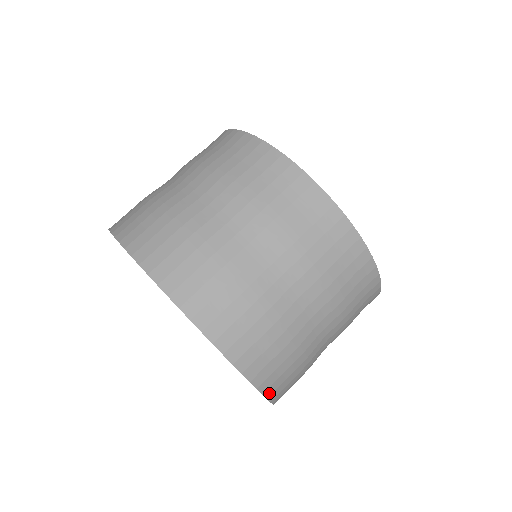
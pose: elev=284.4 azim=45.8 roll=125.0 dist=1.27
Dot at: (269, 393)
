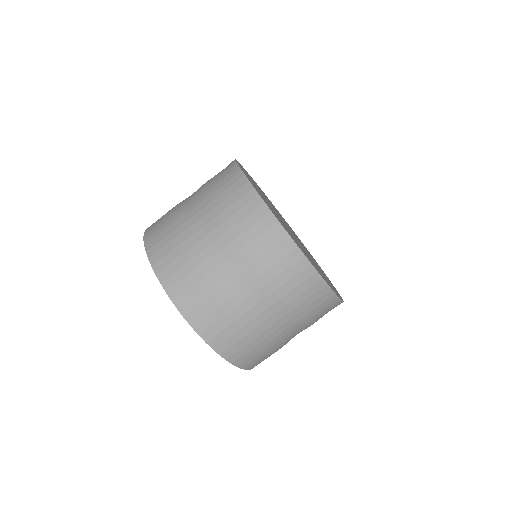
Dot at: (251, 367)
